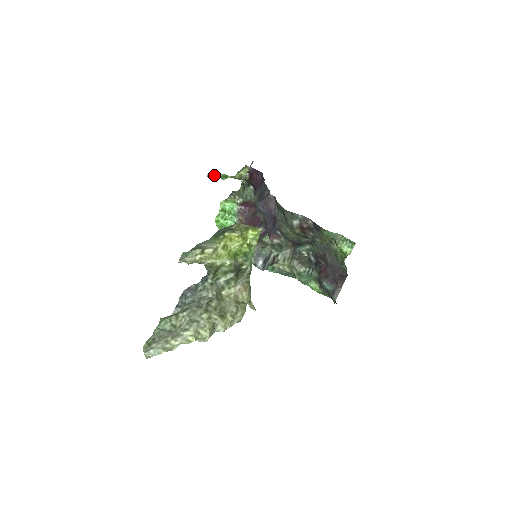
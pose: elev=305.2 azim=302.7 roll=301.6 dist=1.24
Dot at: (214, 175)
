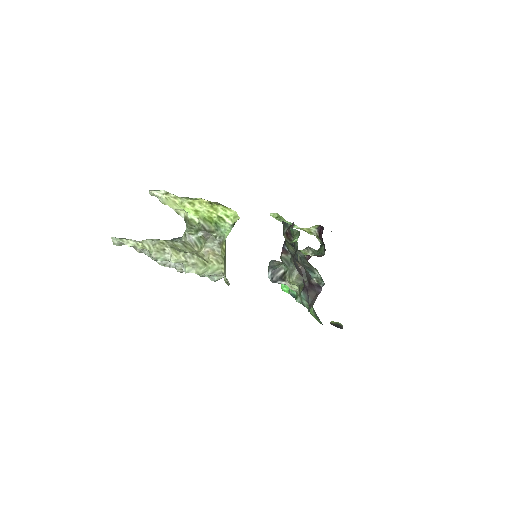
Dot at: (277, 217)
